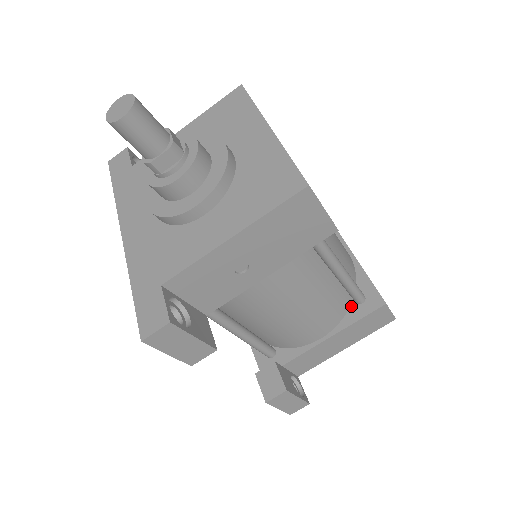
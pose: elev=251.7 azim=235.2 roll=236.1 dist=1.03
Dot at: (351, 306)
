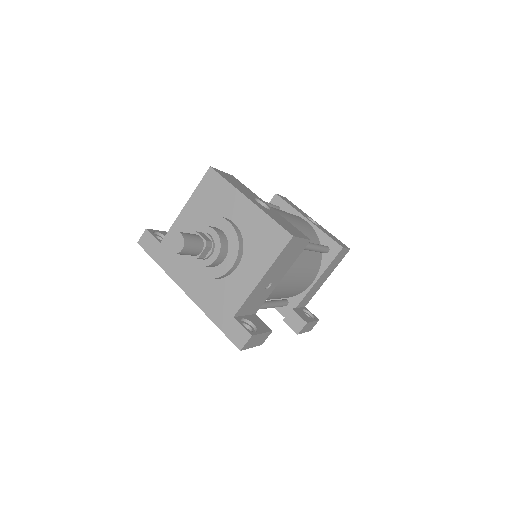
Dot at: (322, 256)
